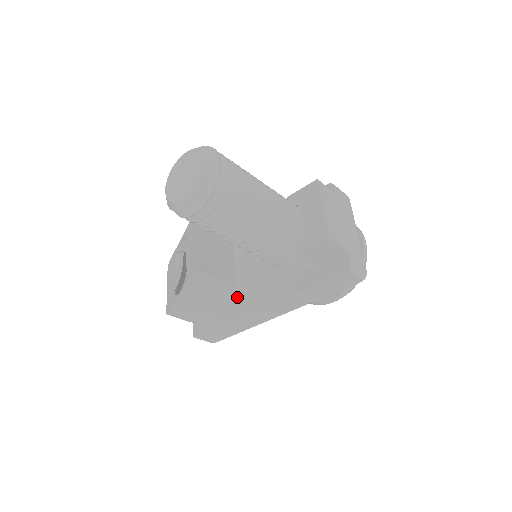
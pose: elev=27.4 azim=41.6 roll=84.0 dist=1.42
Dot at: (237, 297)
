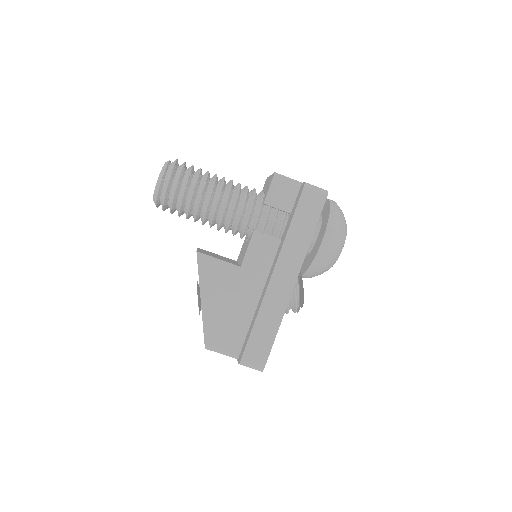
Dot at: (252, 288)
